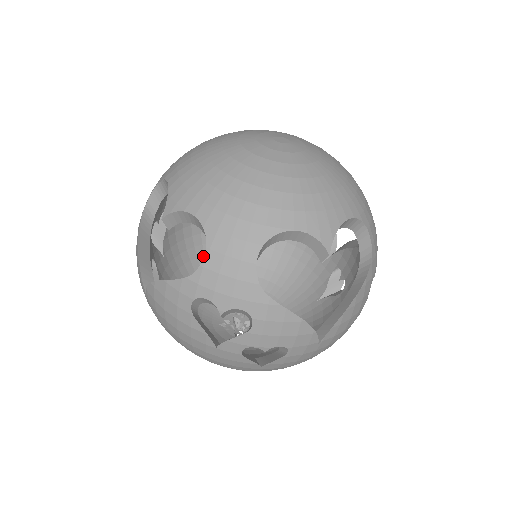
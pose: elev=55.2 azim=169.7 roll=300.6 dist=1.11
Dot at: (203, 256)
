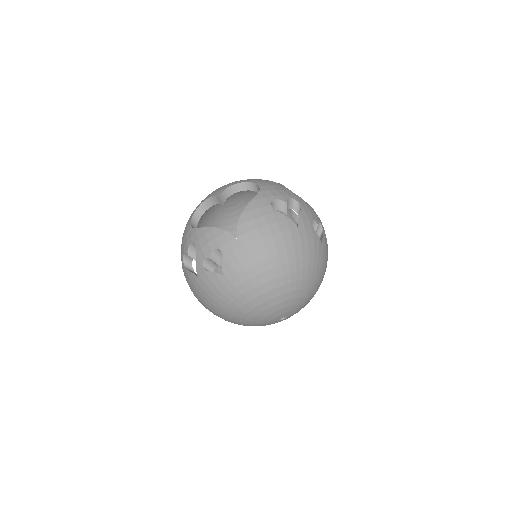
Dot at: occluded
